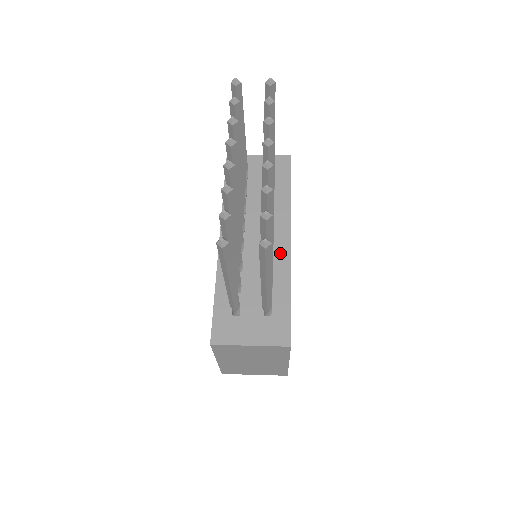
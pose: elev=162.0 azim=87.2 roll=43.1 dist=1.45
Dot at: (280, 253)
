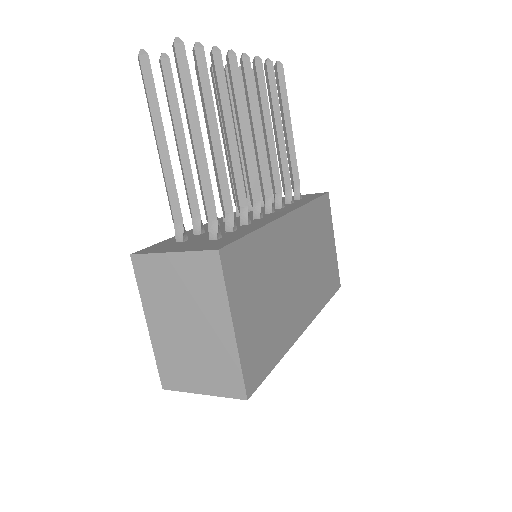
Dot at: (268, 218)
